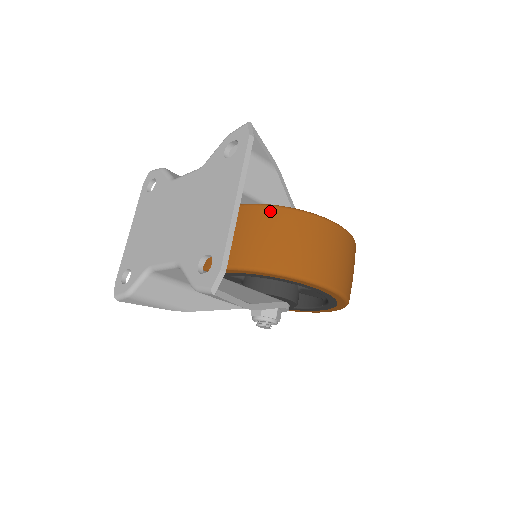
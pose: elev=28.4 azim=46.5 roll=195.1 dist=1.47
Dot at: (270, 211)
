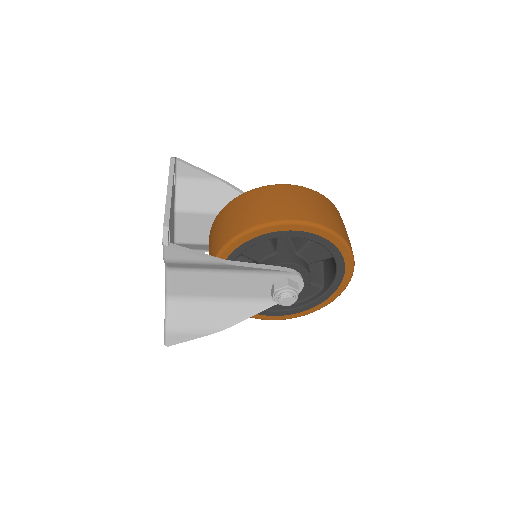
Dot at: (228, 206)
